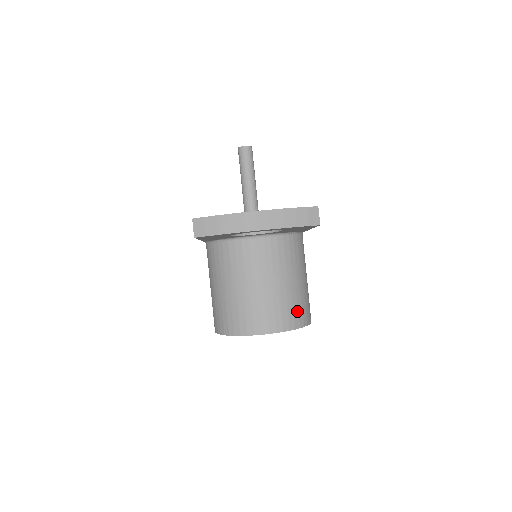
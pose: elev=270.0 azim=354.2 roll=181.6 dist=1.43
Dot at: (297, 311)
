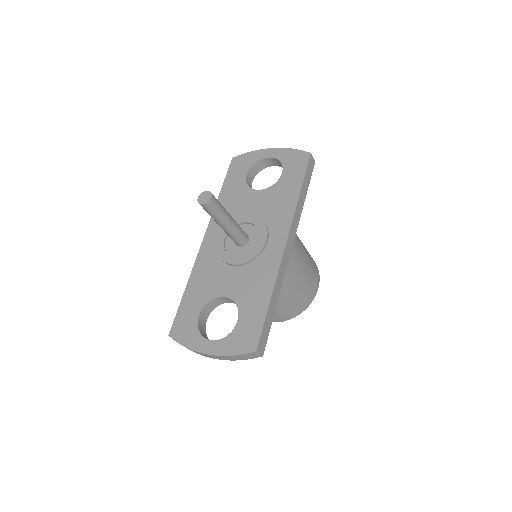
Dot at: (293, 310)
